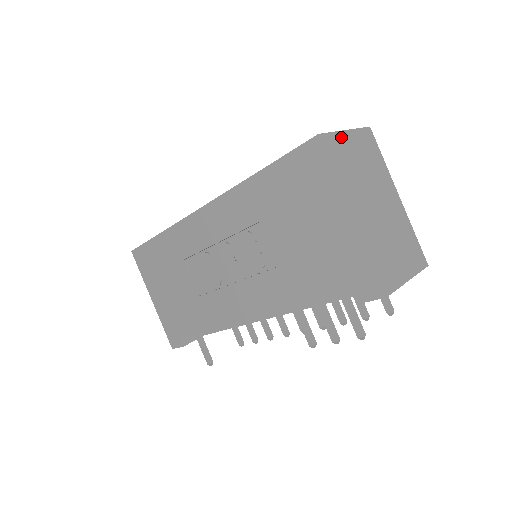
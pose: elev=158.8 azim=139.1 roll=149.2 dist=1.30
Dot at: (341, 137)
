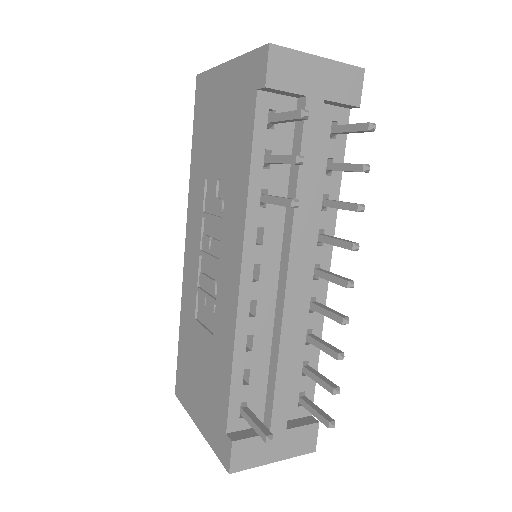
Dot at: occluded
